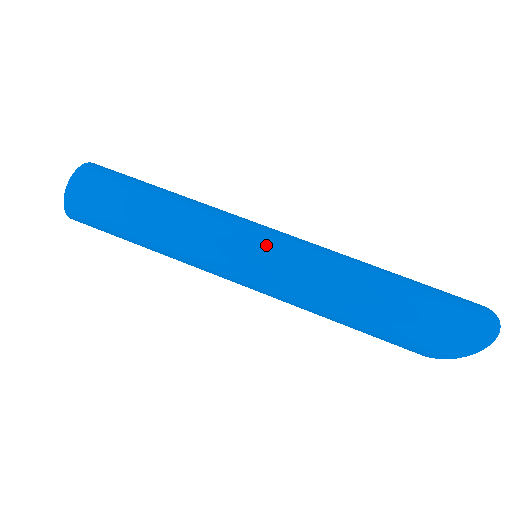
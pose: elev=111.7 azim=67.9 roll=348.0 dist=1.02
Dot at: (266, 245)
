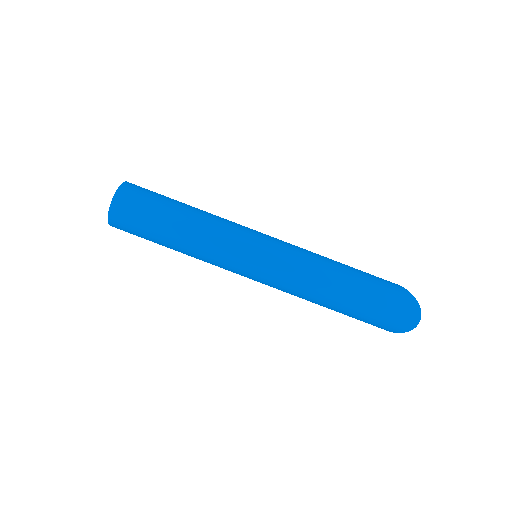
Dot at: (261, 265)
